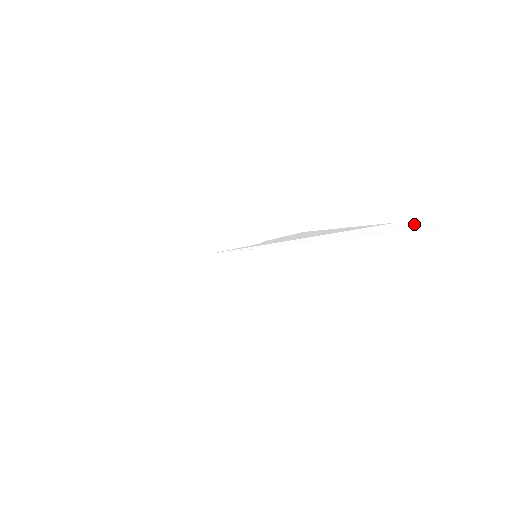
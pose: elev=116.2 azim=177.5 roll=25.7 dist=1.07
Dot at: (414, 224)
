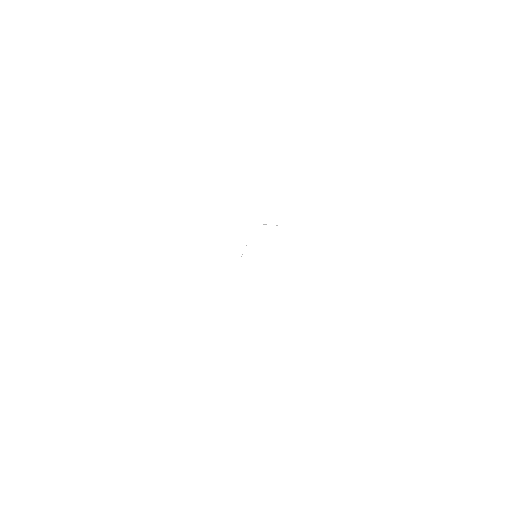
Dot at: occluded
